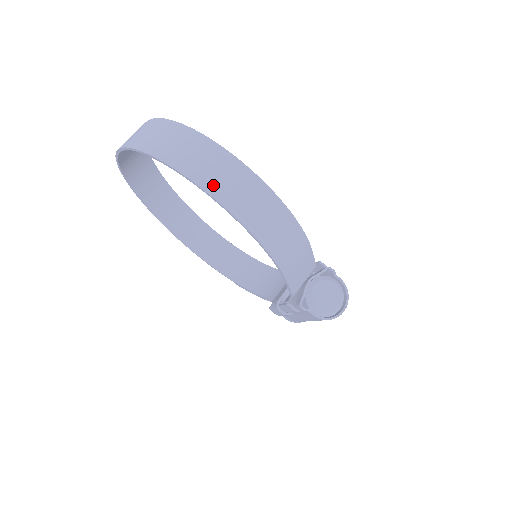
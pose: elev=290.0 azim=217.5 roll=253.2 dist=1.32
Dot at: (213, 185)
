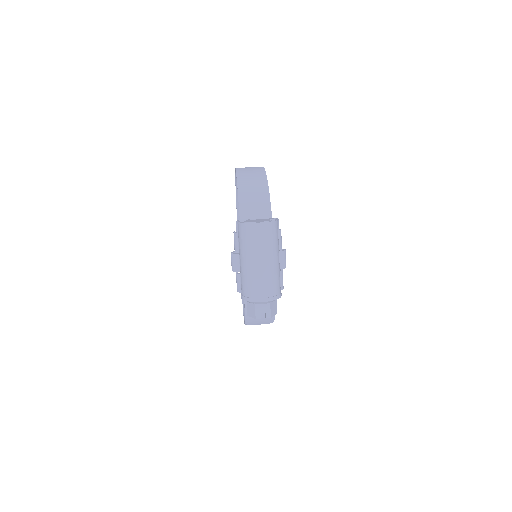
Dot at: occluded
